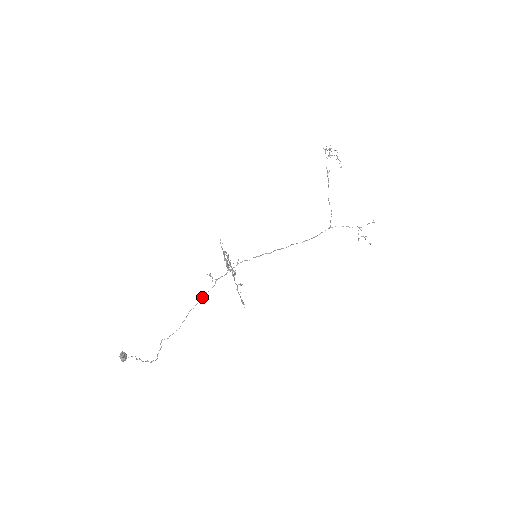
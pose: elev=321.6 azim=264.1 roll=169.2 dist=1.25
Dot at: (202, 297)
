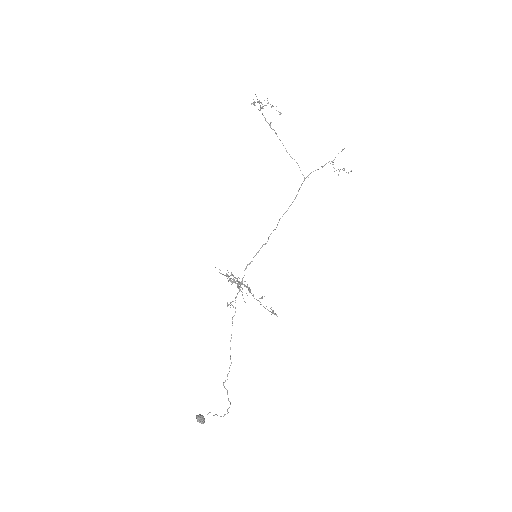
Dot at: (232, 323)
